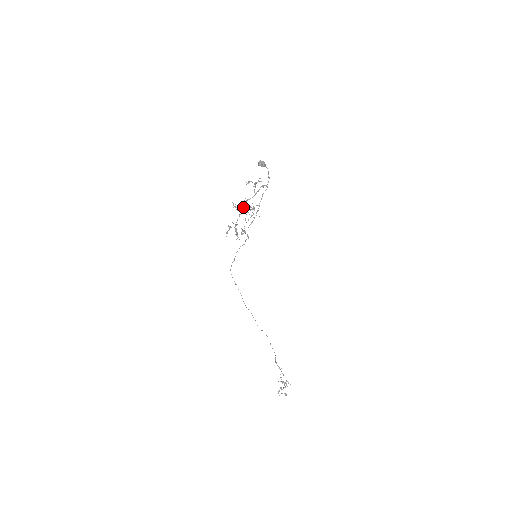
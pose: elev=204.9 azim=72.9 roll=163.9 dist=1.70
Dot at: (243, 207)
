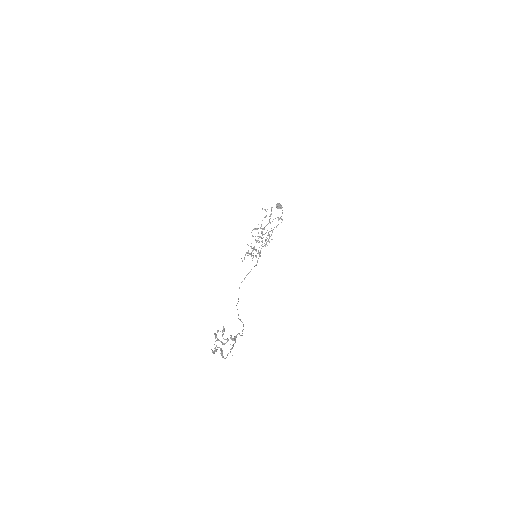
Dot at: (260, 236)
